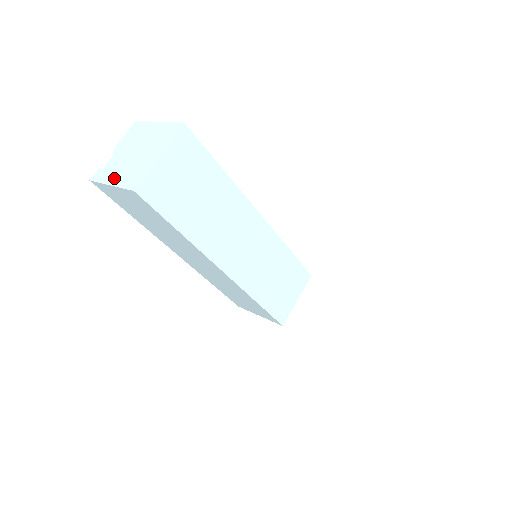
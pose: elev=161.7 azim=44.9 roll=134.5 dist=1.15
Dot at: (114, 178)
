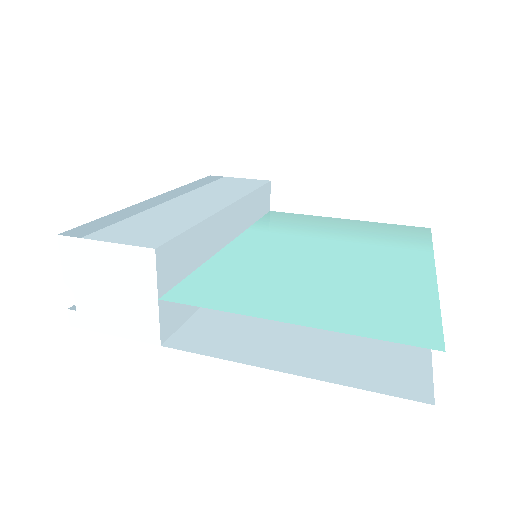
Dot at: (111, 327)
